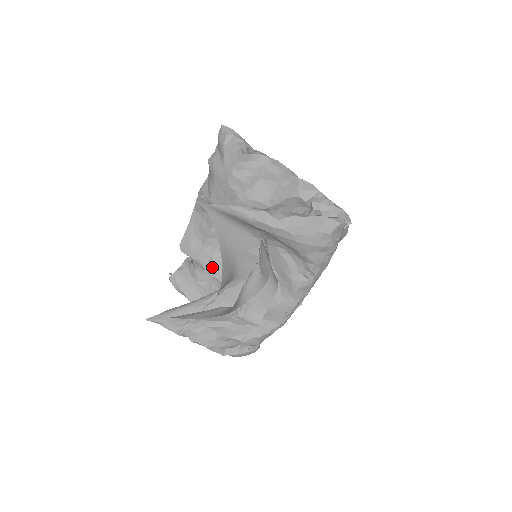
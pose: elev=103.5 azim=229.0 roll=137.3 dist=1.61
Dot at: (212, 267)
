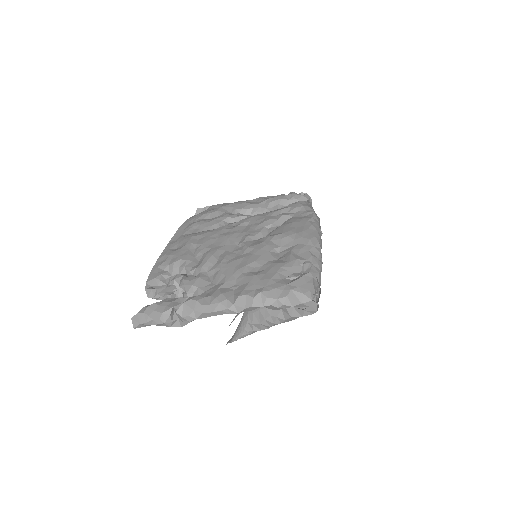
Dot at: occluded
